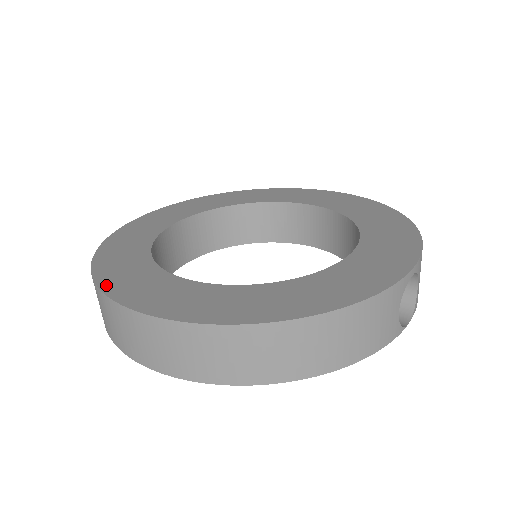
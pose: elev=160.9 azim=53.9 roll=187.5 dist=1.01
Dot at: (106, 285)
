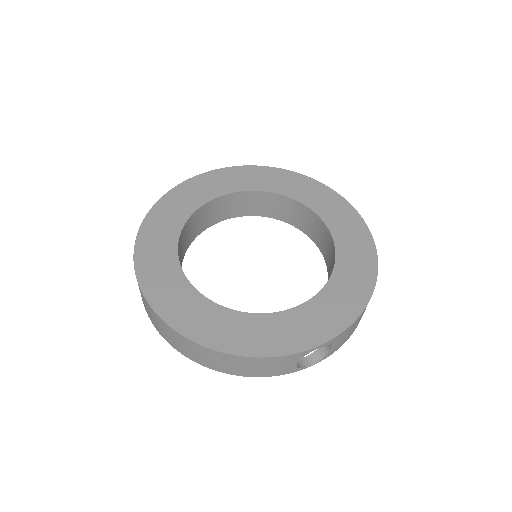
Dot at: (139, 252)
